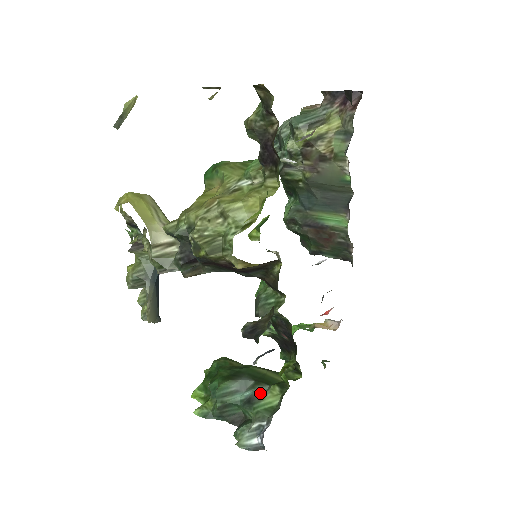
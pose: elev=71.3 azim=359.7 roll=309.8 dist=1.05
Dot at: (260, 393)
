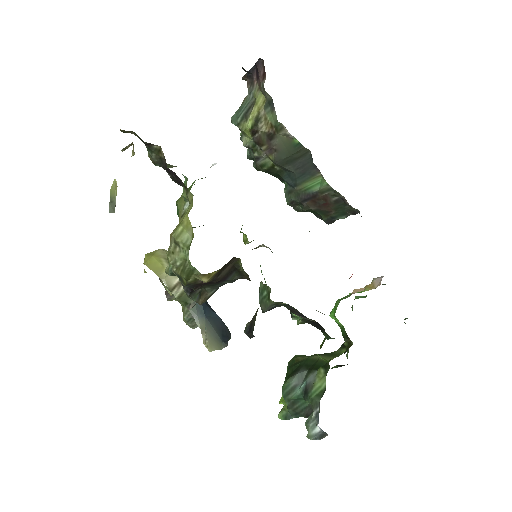
Dot at: (311, 381)
